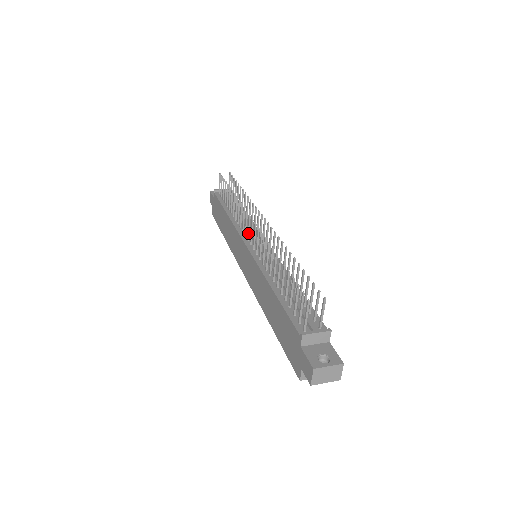
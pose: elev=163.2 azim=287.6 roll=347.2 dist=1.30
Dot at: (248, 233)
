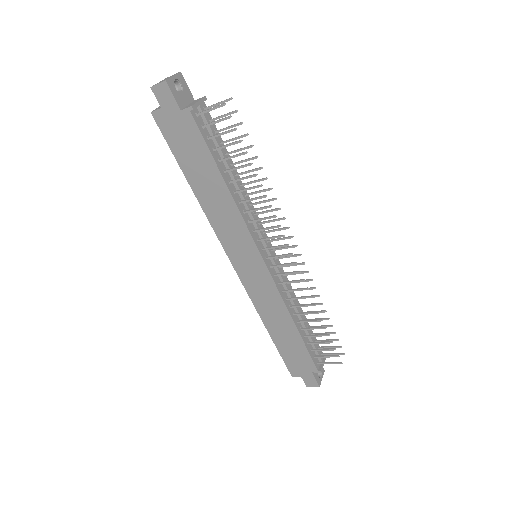
Dot at: occluded
